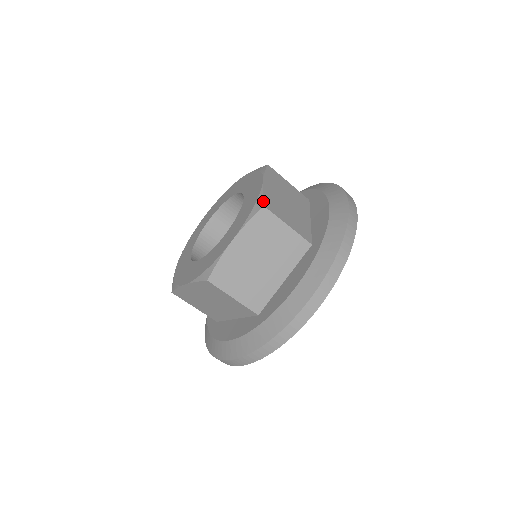
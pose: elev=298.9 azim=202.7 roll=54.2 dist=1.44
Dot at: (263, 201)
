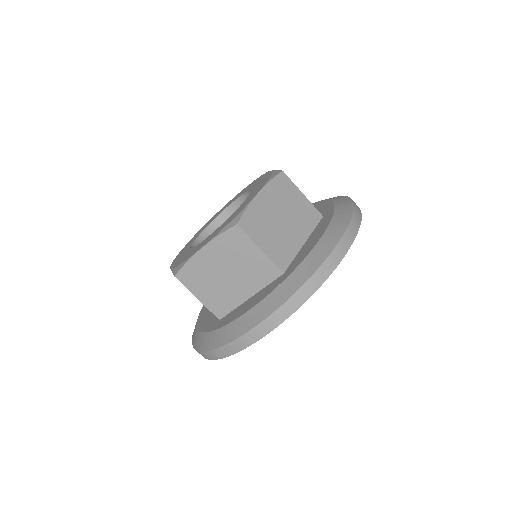
Dot at: (280, 170)
